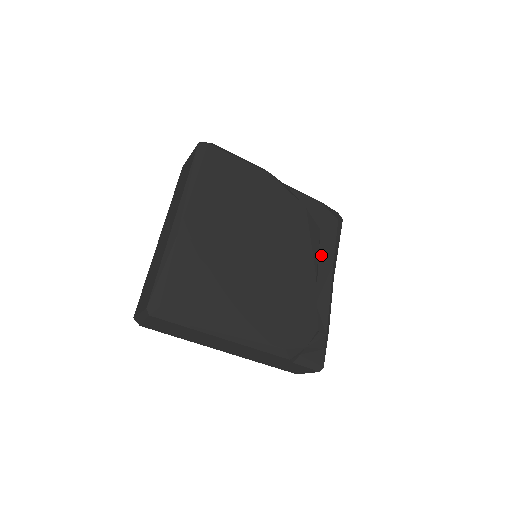
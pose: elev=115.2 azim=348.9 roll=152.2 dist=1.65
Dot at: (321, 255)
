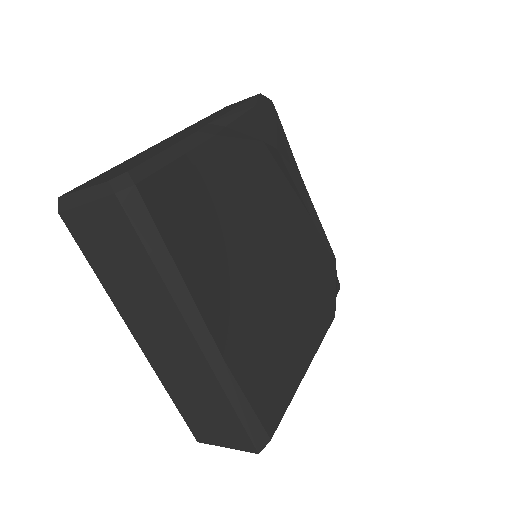
Dot at: (293, 181)
